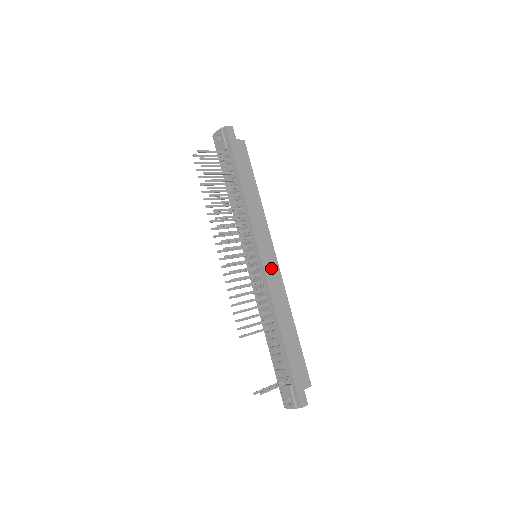
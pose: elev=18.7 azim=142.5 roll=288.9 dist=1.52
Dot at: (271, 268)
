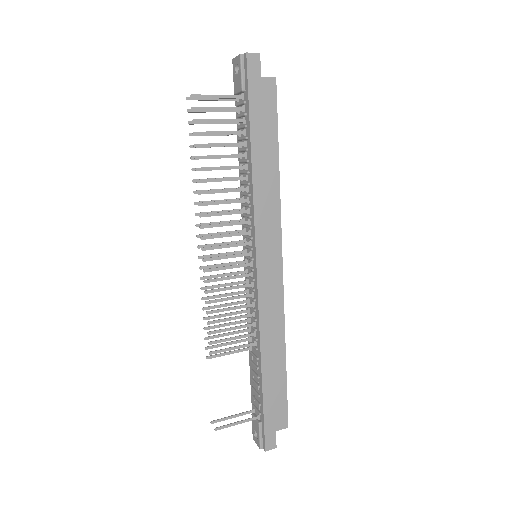
Dot at: (269, 280)
